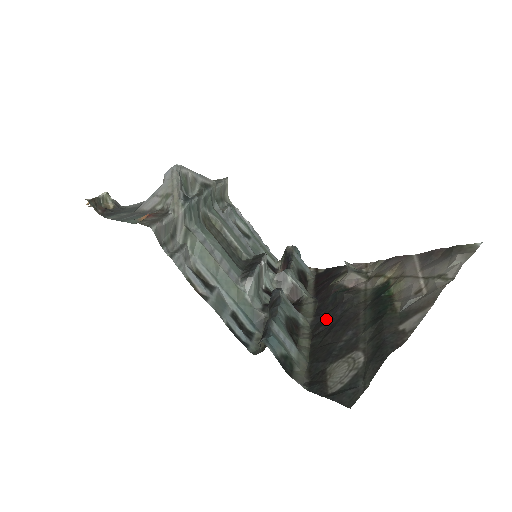
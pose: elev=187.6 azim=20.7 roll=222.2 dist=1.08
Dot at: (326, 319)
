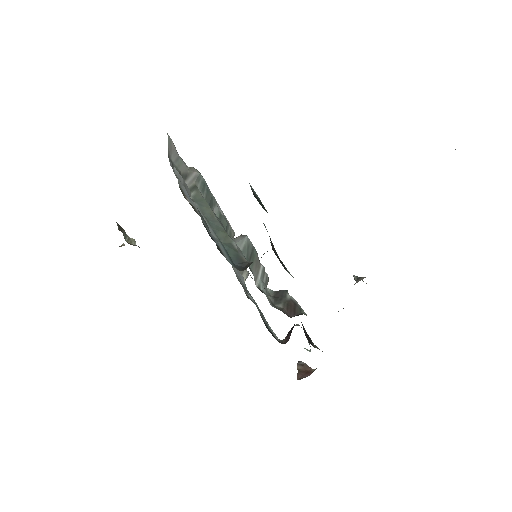
Dot at: occluded
